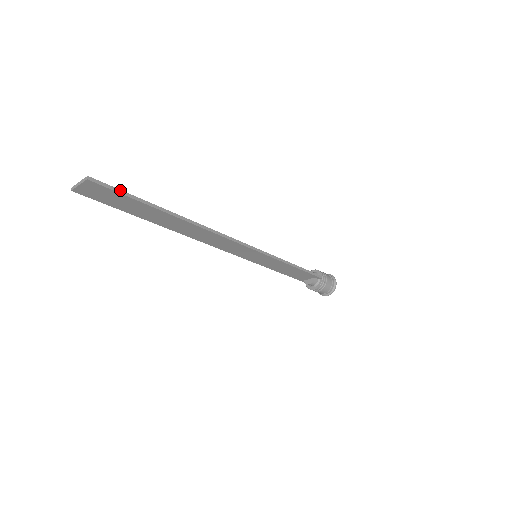
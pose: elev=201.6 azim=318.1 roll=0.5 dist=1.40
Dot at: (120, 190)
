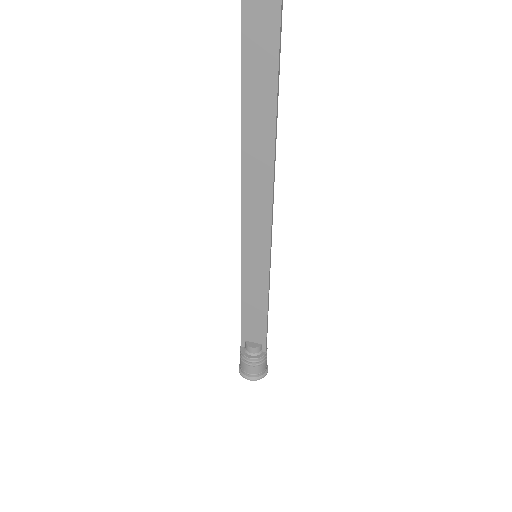
Dot at: occluded
